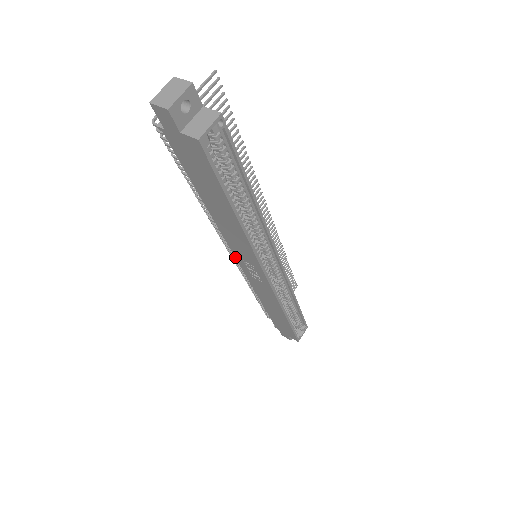
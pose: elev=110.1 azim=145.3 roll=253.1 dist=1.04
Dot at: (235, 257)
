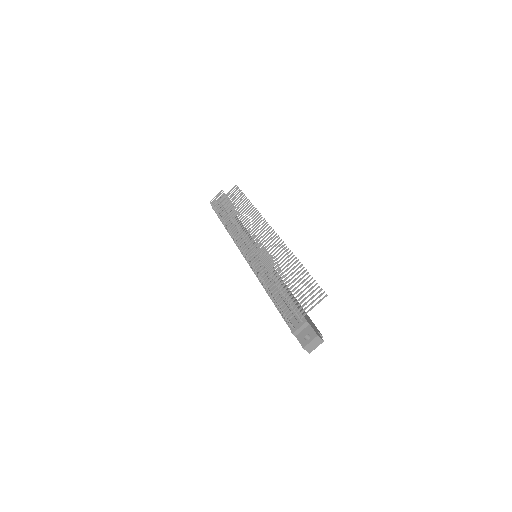
Dot at: (248, 263)
